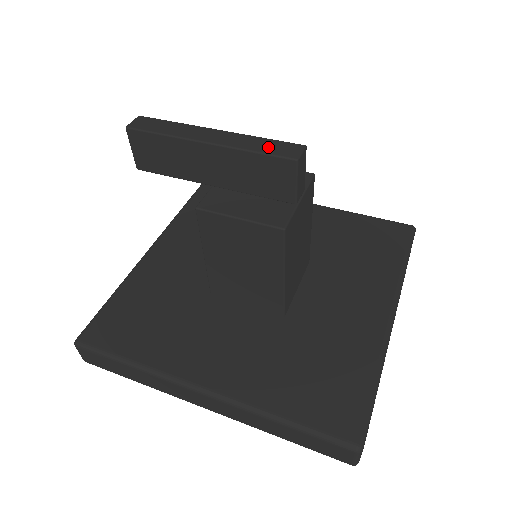
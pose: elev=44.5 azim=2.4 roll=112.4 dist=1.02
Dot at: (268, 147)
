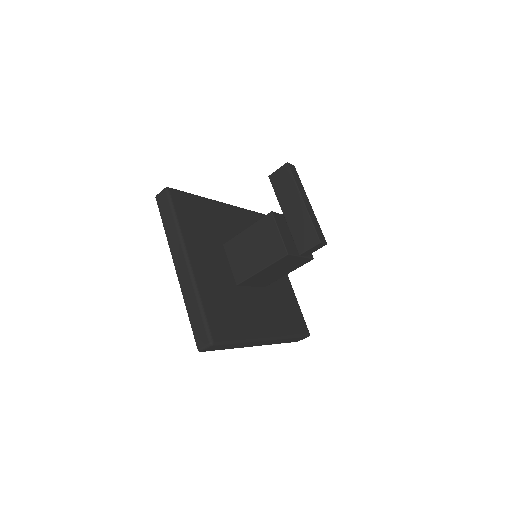
Dot at: (317, 228)
